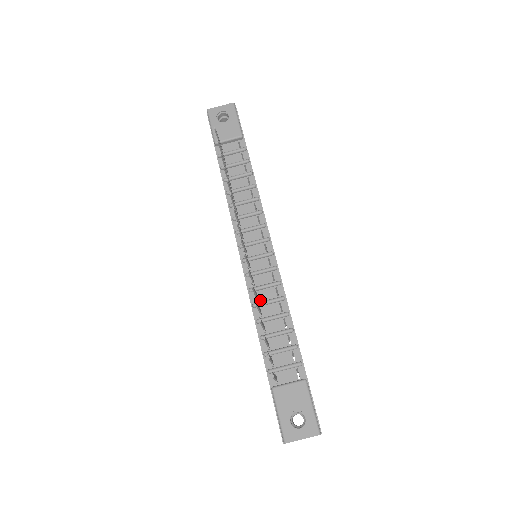
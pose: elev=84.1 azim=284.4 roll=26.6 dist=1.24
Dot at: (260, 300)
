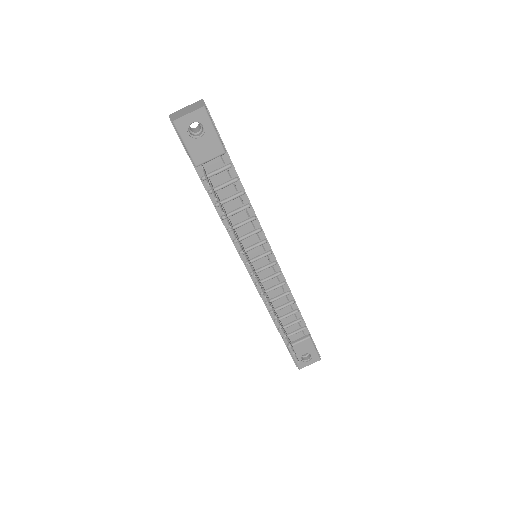
Dot at: (270, 298)
